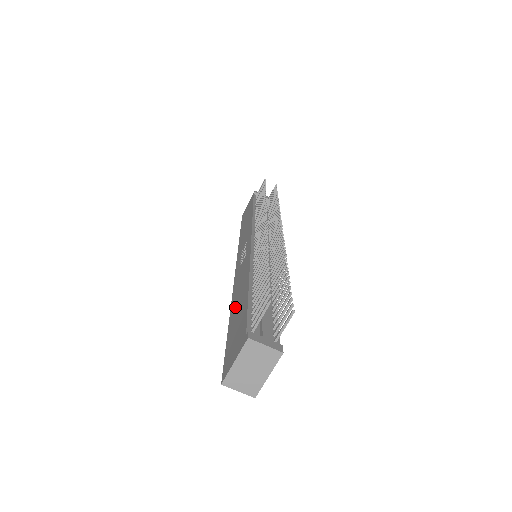
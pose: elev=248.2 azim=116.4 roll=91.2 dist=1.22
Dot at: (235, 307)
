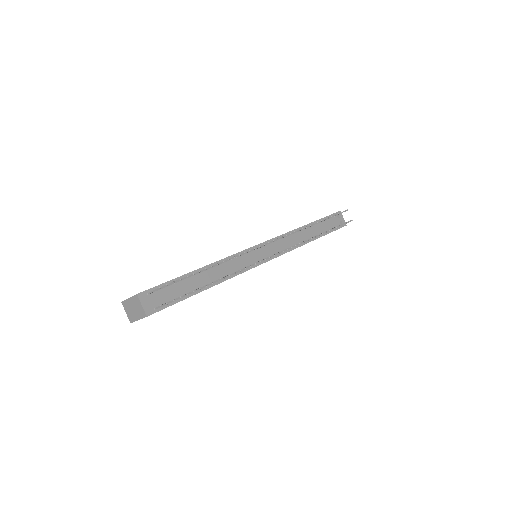
Dot at: occluded
